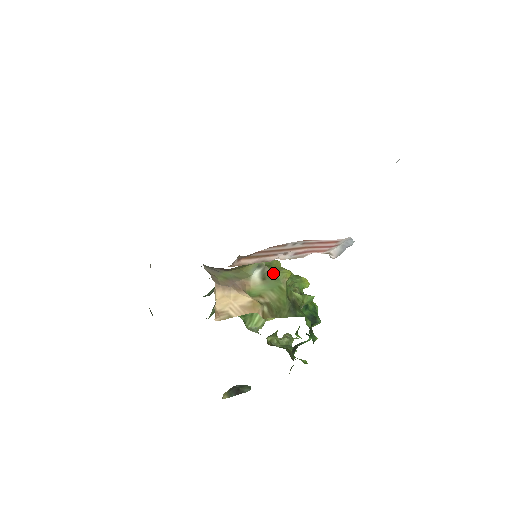
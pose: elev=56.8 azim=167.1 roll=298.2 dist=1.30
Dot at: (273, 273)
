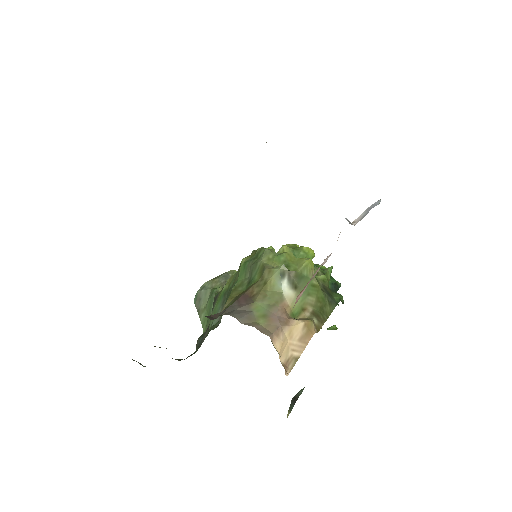
Dot at: (299, 274)
